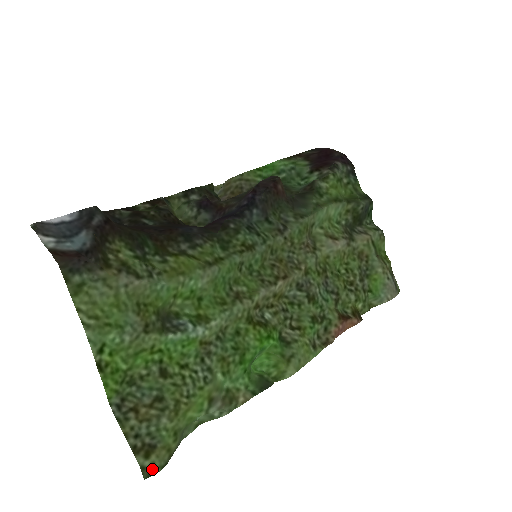
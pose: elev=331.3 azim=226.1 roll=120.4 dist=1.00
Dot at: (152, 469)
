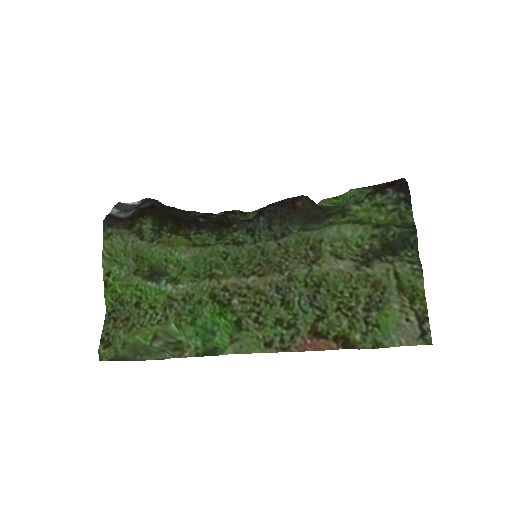
Dot at: (103, 356)
